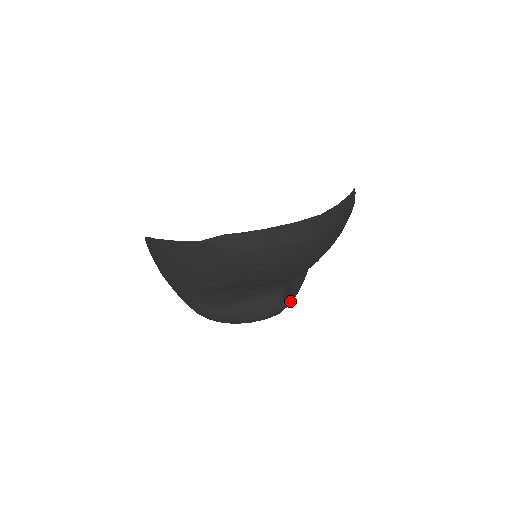
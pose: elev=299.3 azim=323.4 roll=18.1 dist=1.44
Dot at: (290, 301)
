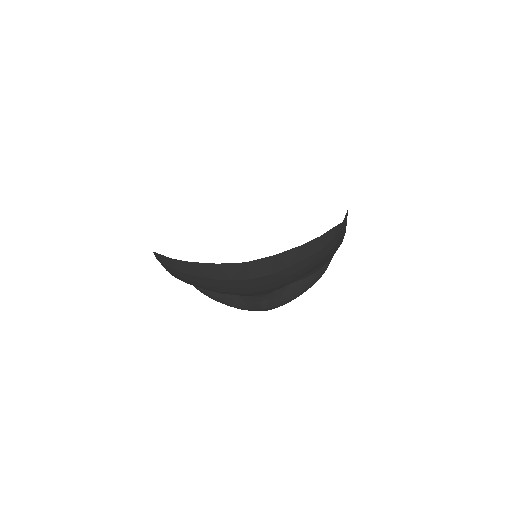
Dot at: (280, 304)
